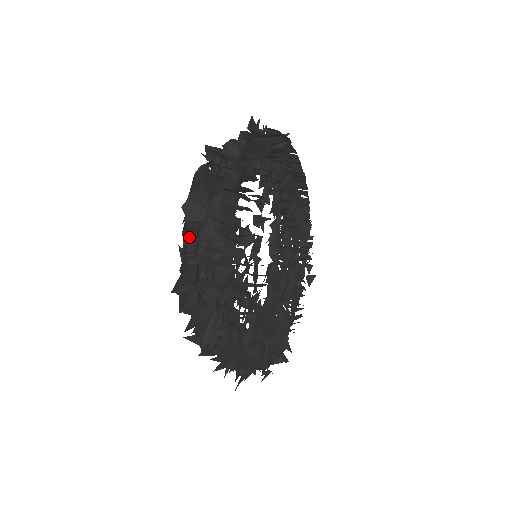
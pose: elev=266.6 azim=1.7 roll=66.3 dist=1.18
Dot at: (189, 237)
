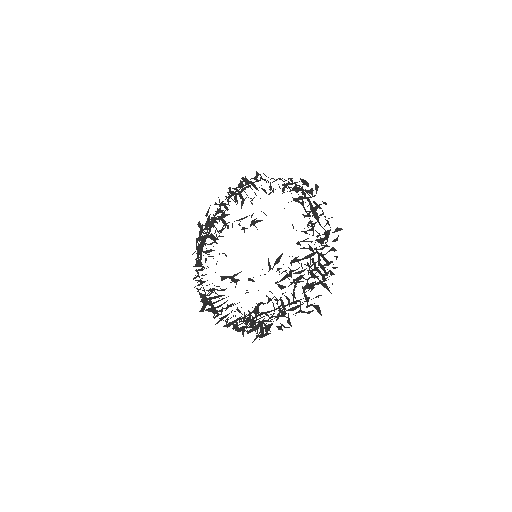
Dot at: (289, 304)
